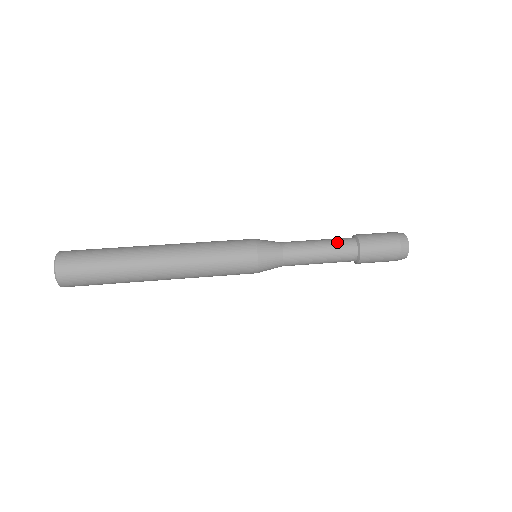
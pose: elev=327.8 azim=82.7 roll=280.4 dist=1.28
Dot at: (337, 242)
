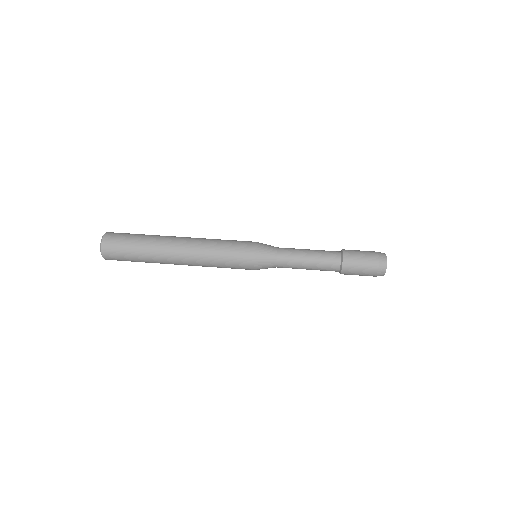
Dot at: (324, 256)
